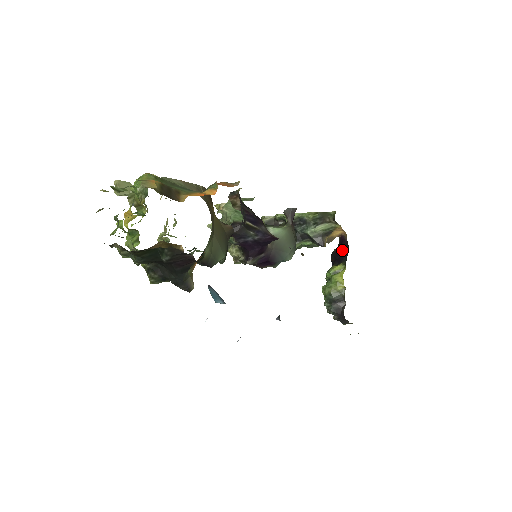
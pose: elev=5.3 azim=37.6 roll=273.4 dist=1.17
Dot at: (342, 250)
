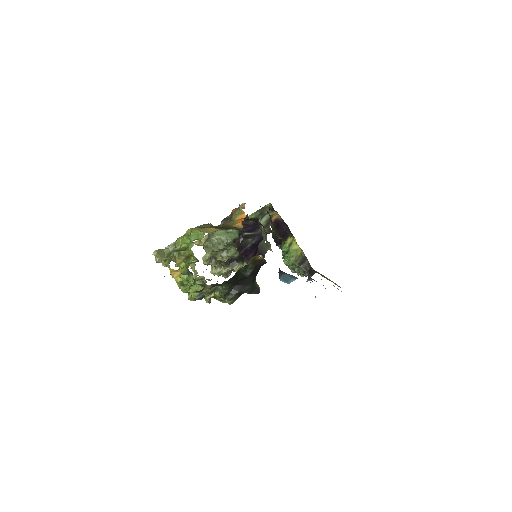
Dot at: (281, 229)
